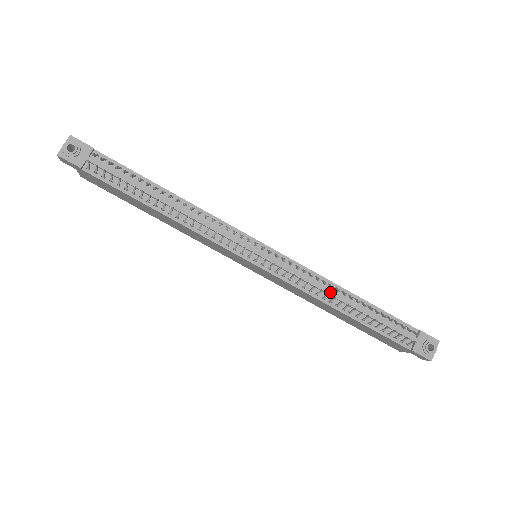
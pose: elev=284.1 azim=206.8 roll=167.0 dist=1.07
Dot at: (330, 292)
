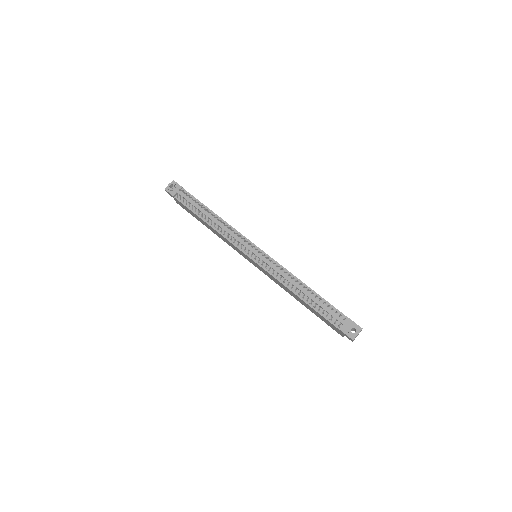
Dot at: (292, 282)
